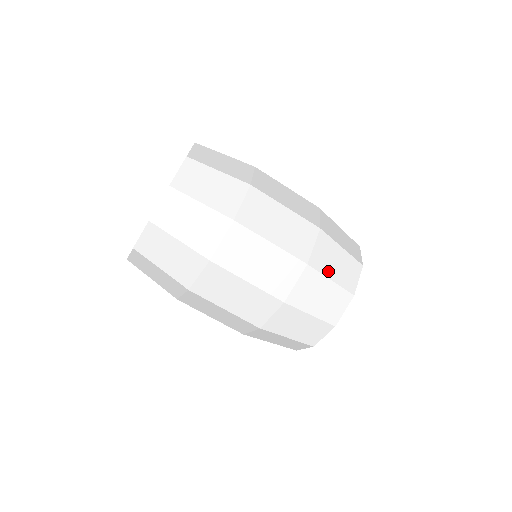
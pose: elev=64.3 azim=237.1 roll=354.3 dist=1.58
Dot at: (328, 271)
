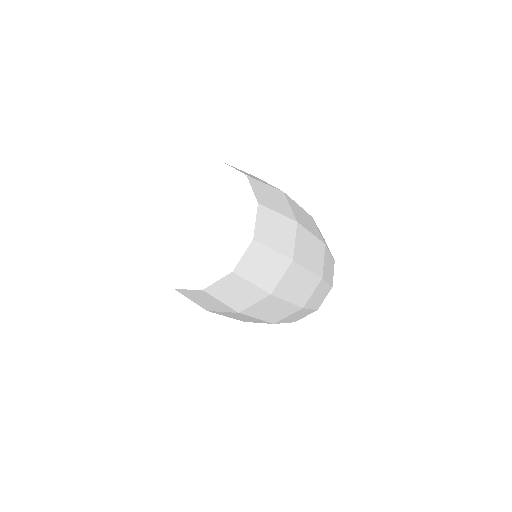
Dot at: occluded
